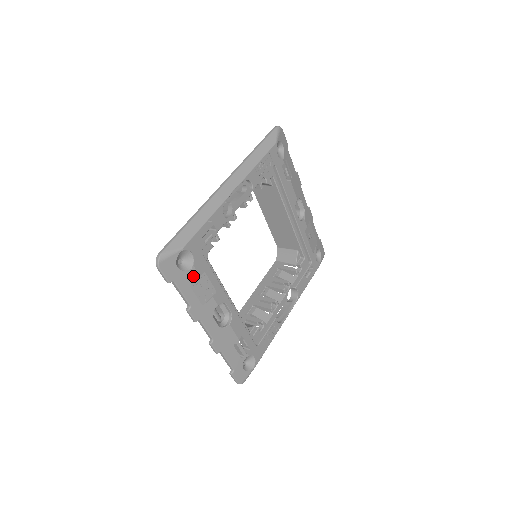
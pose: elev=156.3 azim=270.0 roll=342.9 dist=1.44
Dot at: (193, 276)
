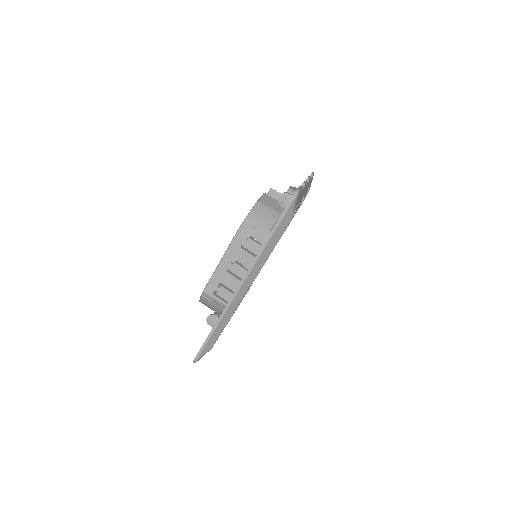
Dot at: occluded
